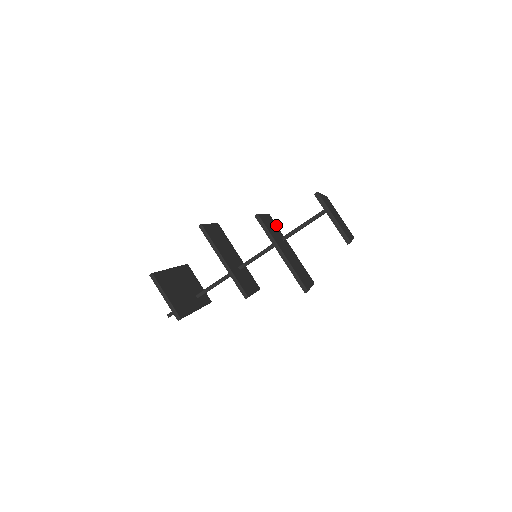
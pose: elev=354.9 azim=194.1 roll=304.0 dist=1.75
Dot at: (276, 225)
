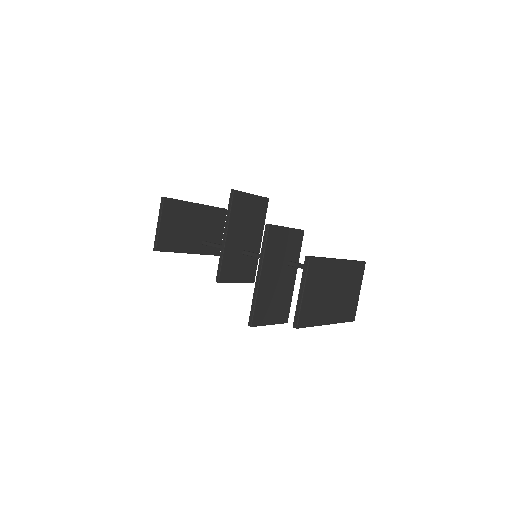
Dot at: (300, 245)
